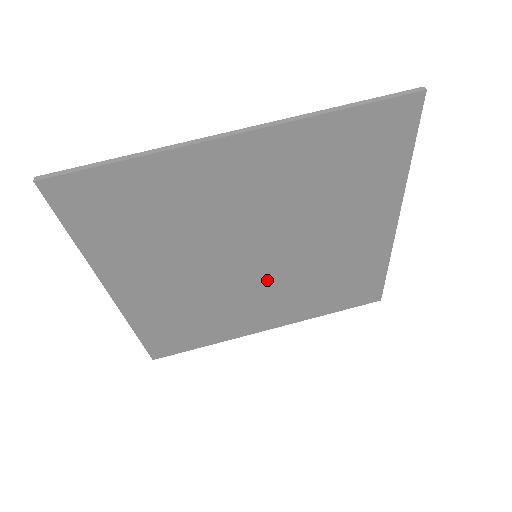
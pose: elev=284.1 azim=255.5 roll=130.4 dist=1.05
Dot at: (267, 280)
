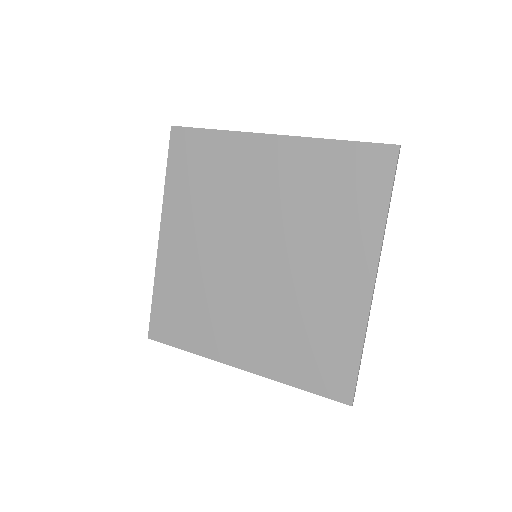
Dot at: (256, 290)
